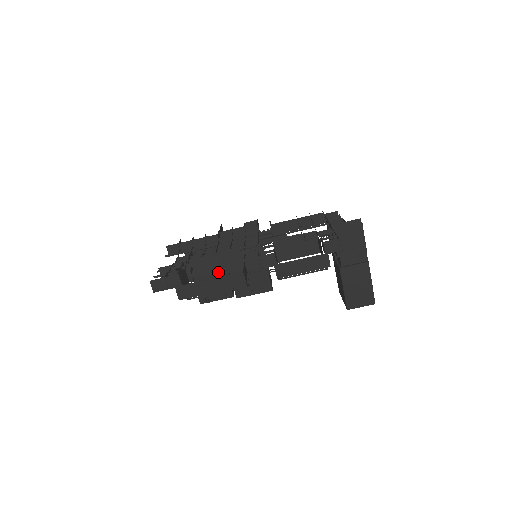
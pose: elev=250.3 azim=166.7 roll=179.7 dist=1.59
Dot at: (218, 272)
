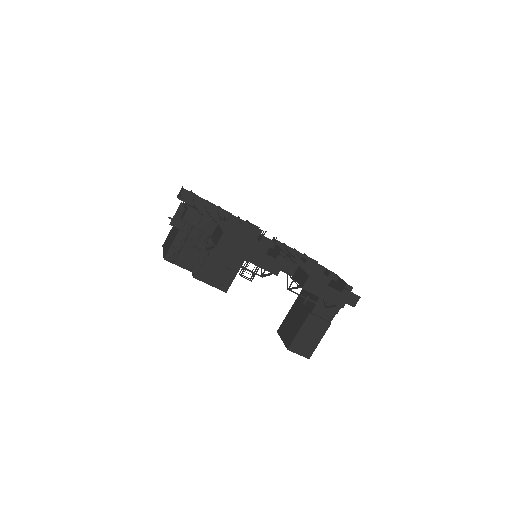
Dot at: occluded
